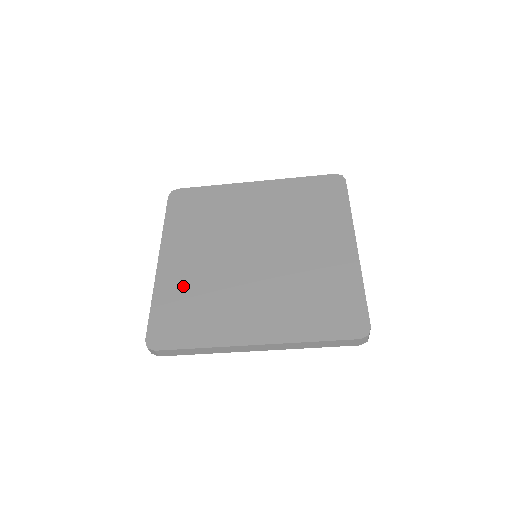
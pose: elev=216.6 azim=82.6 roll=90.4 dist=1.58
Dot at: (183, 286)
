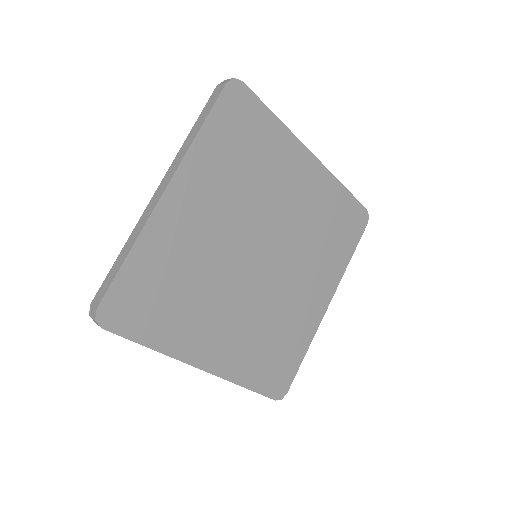
Dot at: (174, 254)
